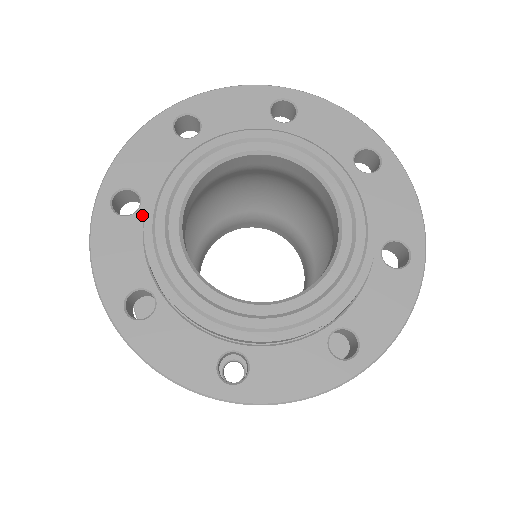
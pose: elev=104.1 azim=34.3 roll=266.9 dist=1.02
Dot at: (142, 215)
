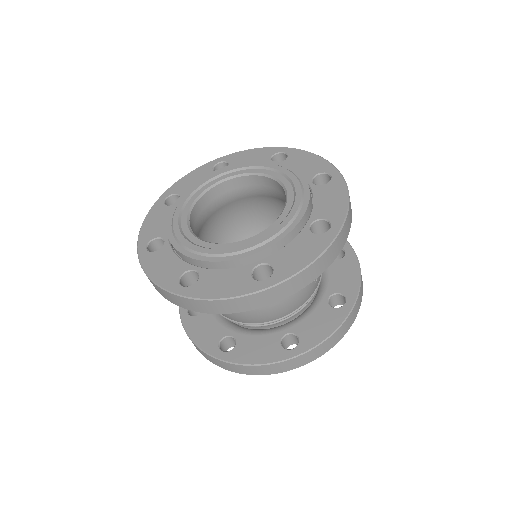
Dot at: (168, 244)
